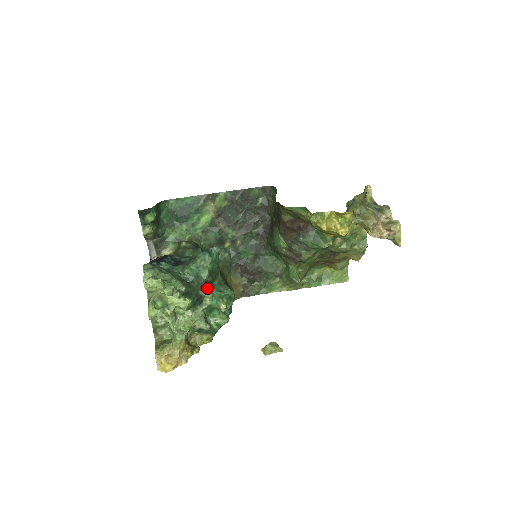
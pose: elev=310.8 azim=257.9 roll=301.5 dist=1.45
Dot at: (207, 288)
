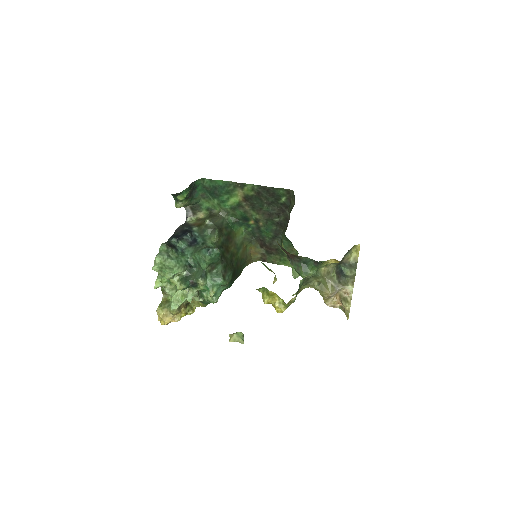
Dot at: (201, 279)
